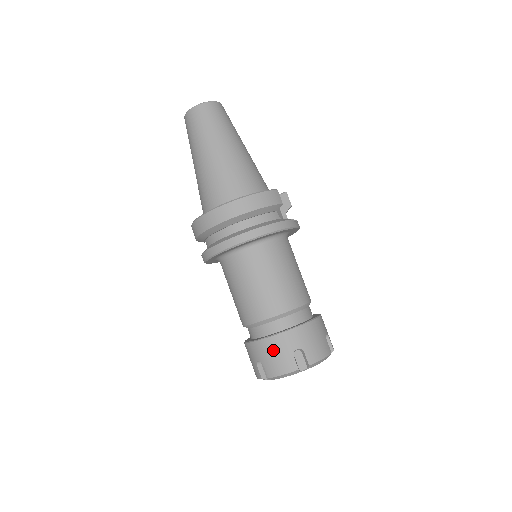
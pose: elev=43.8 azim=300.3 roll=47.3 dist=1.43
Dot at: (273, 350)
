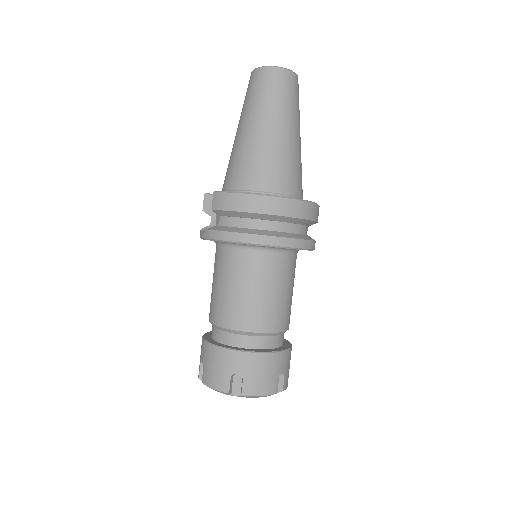
Dot at: (264, 368)
